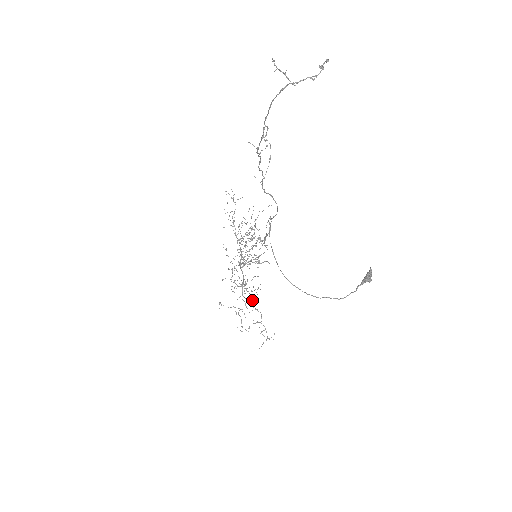
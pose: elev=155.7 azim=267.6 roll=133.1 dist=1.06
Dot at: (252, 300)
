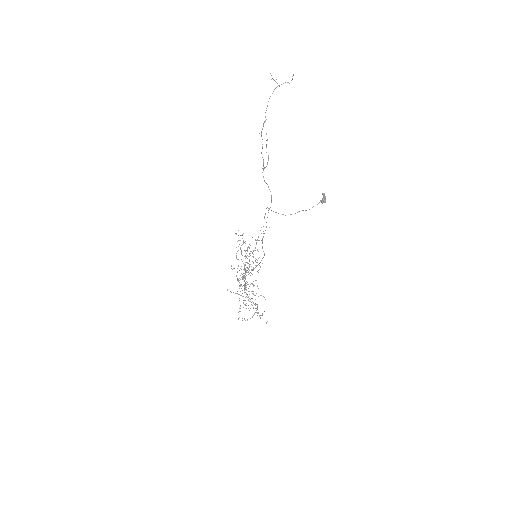
Dot at: occluded
